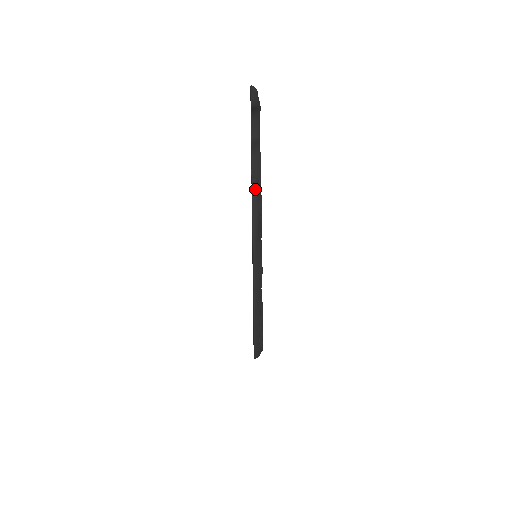
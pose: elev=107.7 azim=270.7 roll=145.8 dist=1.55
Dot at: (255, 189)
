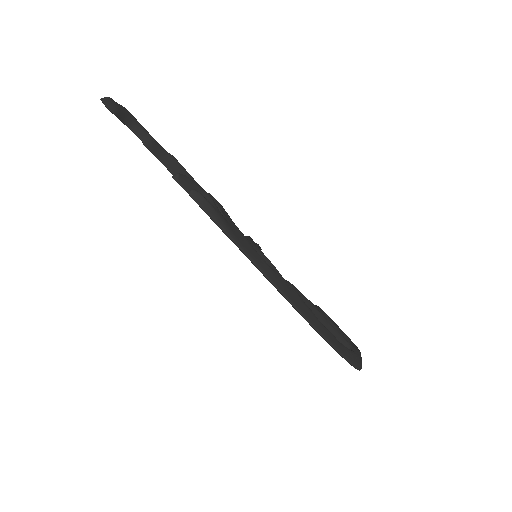
Dot at: (187, 186)
